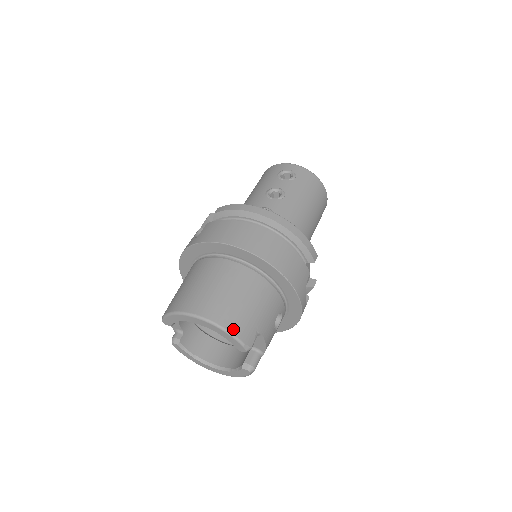
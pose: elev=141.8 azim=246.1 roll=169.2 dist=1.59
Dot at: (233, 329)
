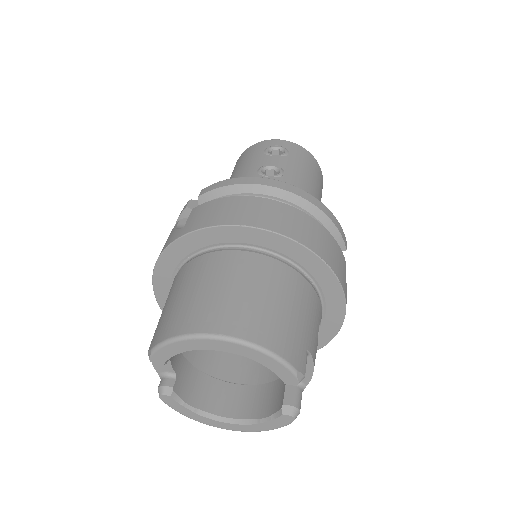
Dot at: (279, 349)
